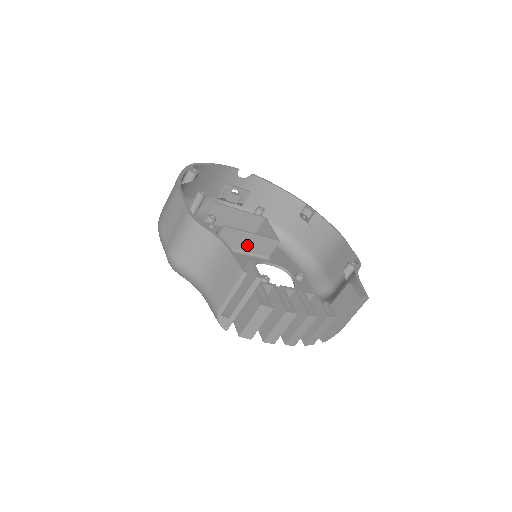
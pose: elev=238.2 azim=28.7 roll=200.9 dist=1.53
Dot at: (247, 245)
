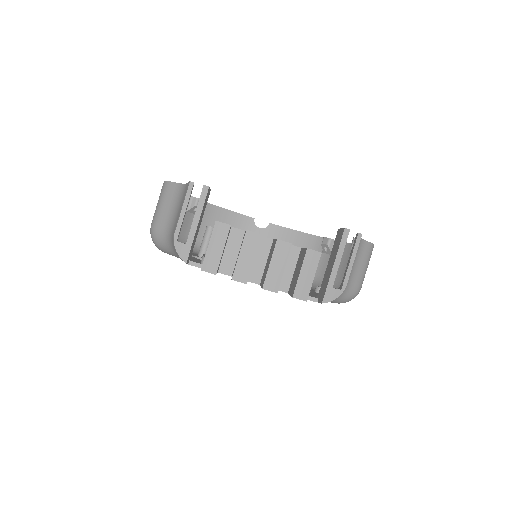
Dot at: occluded
